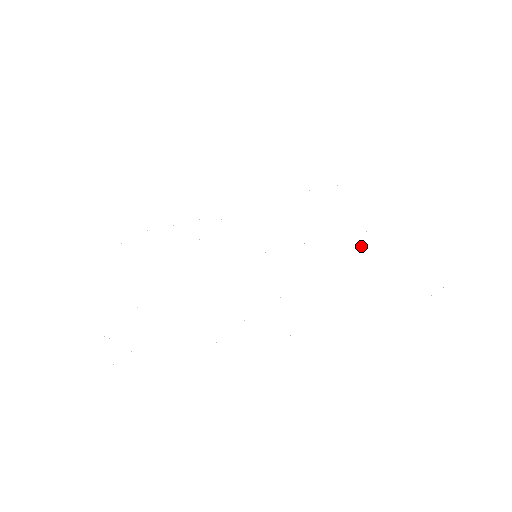
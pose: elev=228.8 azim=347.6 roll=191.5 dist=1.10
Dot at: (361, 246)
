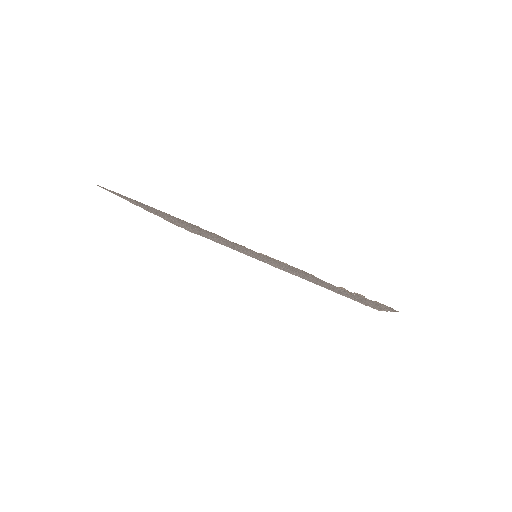
Dot at: occluded
